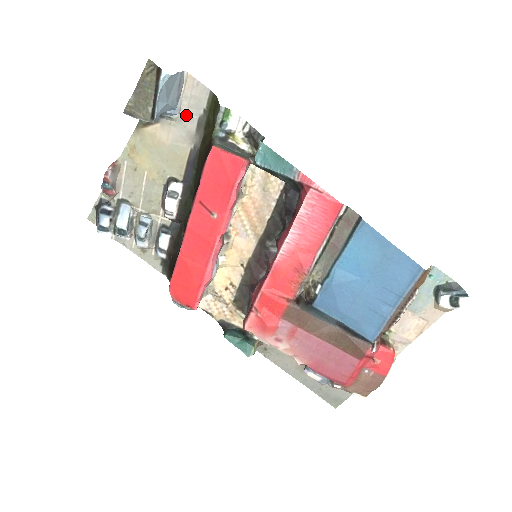
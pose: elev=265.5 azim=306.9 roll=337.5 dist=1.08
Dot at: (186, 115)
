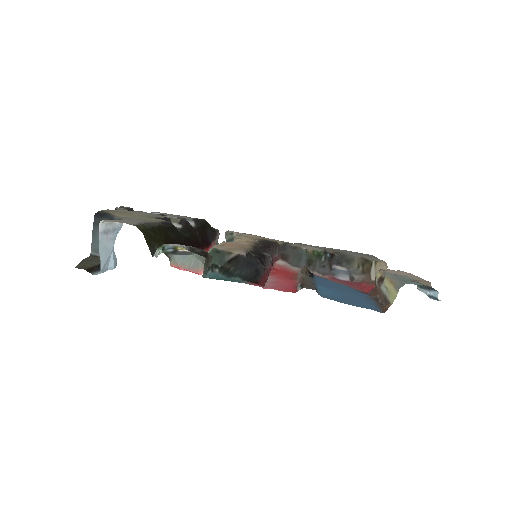
Dot at: occluded
